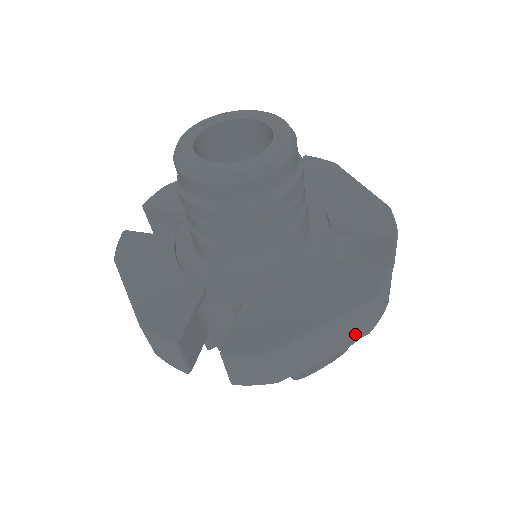
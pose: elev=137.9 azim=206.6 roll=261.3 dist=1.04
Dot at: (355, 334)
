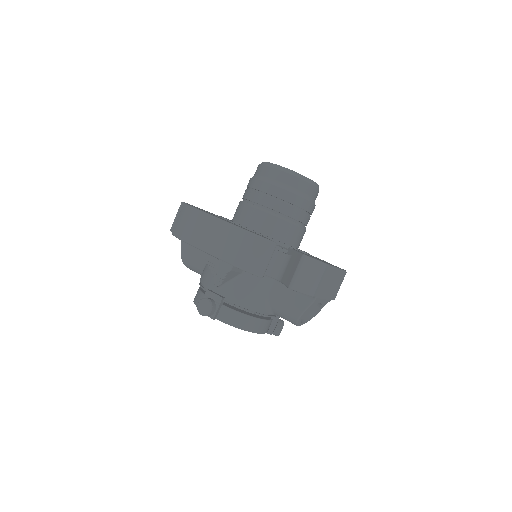
Dot at: (334, 292)
